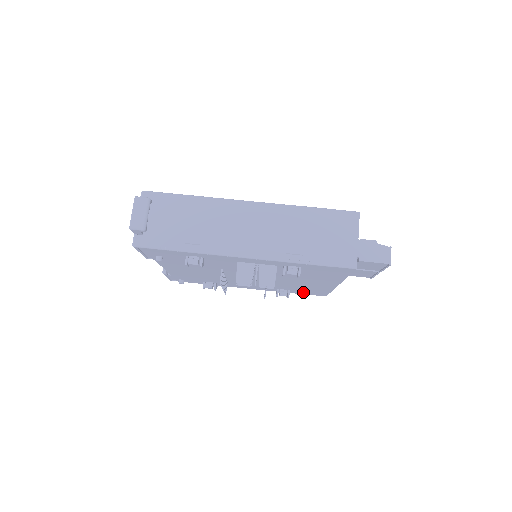
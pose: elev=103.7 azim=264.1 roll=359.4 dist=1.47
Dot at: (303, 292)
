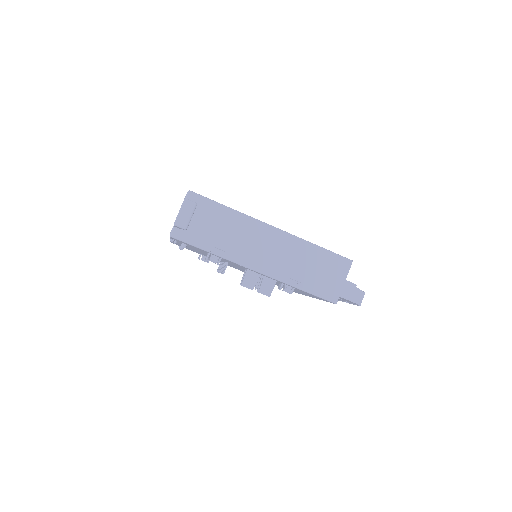
Dot at: occluded
